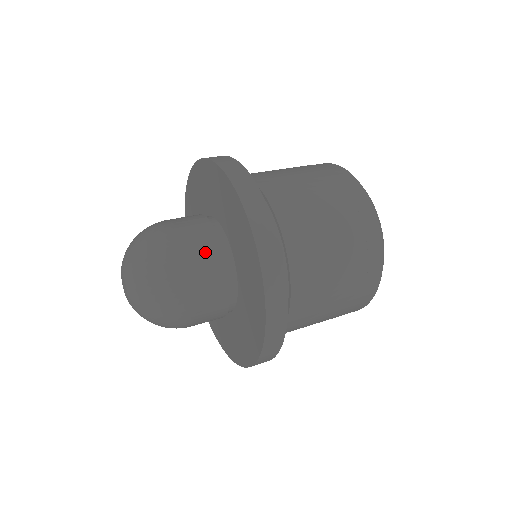
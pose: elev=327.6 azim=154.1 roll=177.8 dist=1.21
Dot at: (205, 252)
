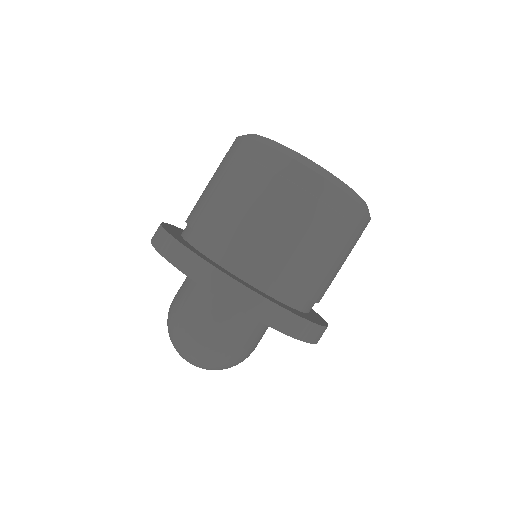
Dot at: (216, 316)
